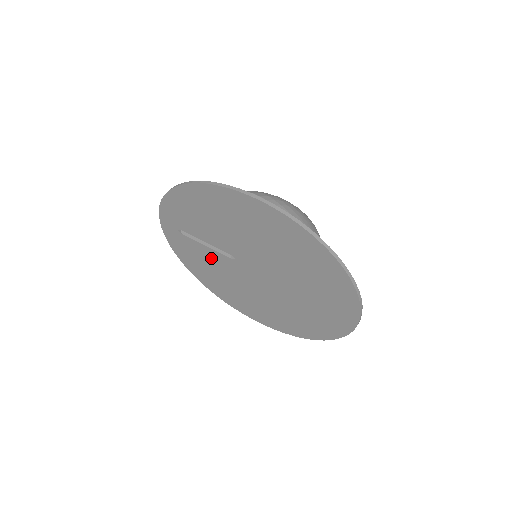
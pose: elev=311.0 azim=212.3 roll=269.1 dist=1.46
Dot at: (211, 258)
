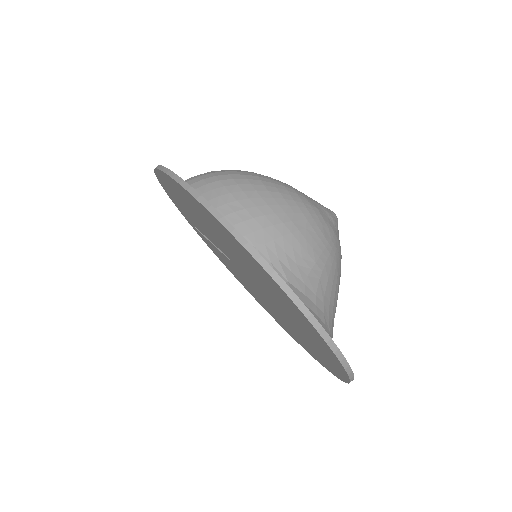
Dot at: (225, 259)
